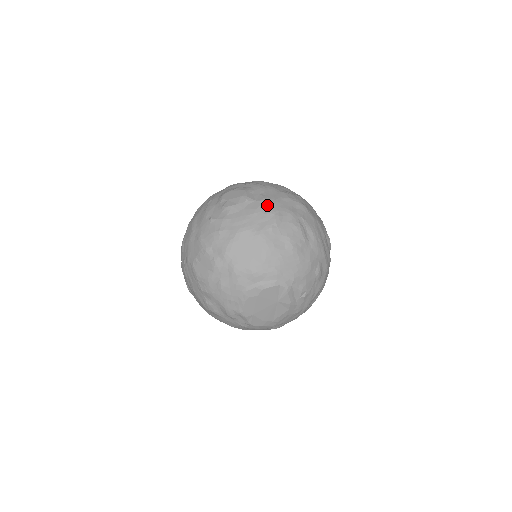
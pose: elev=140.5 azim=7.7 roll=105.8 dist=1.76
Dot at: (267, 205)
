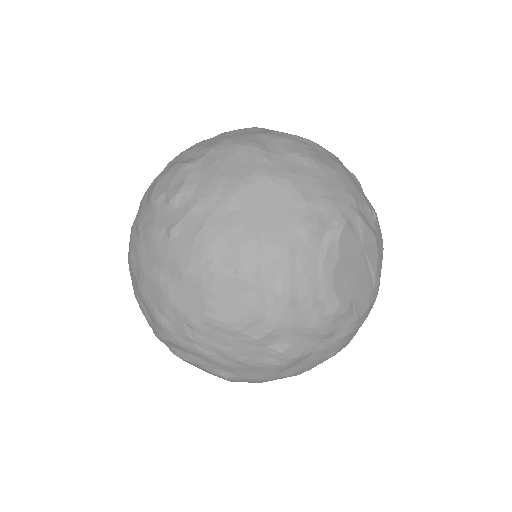
Dot at: (224, 146)
